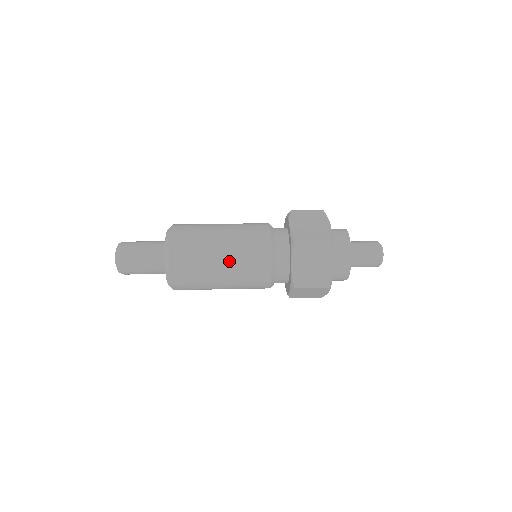
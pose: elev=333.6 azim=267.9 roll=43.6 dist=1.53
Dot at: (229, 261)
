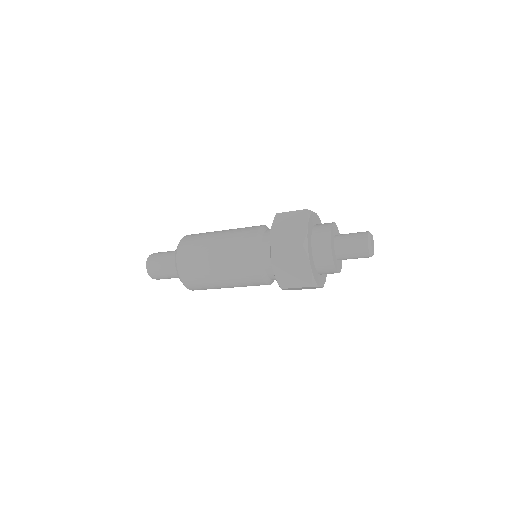
Dot at: (223, 239)
